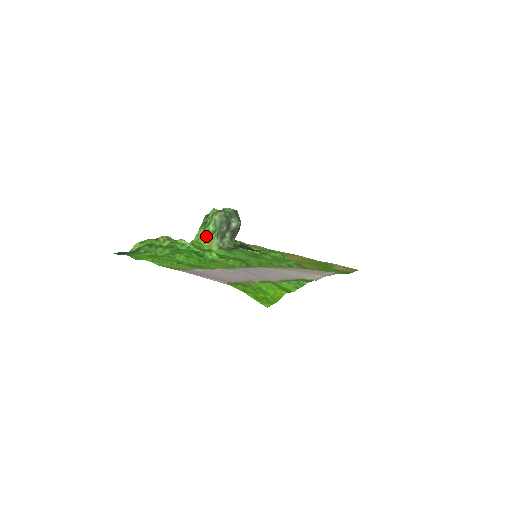
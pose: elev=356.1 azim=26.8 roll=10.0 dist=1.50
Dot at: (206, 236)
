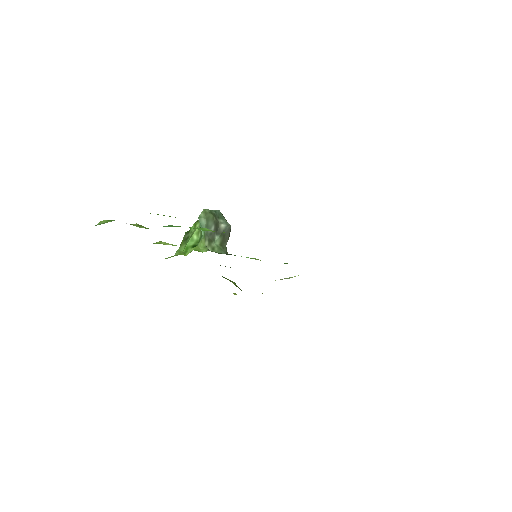
Dot at: (190, 248)
